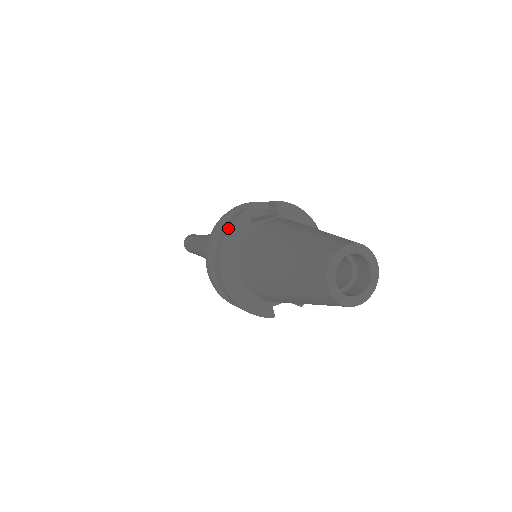
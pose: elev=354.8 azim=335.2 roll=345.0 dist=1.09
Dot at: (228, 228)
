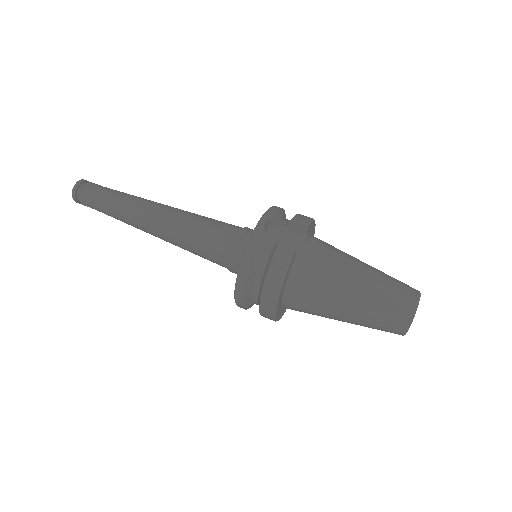
Dot at: (283, 271)
